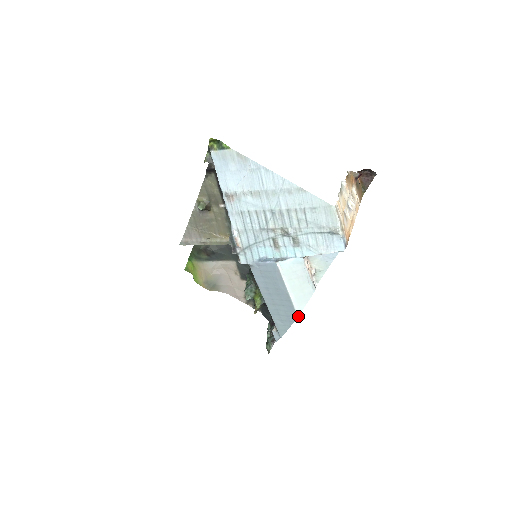
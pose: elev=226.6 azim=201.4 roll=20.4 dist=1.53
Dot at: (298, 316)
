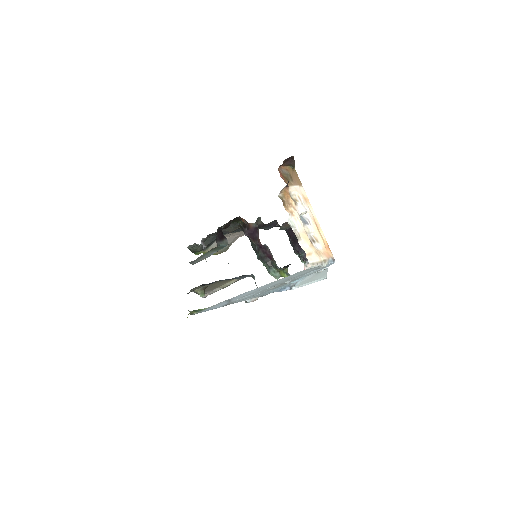
Dot at: occluded
